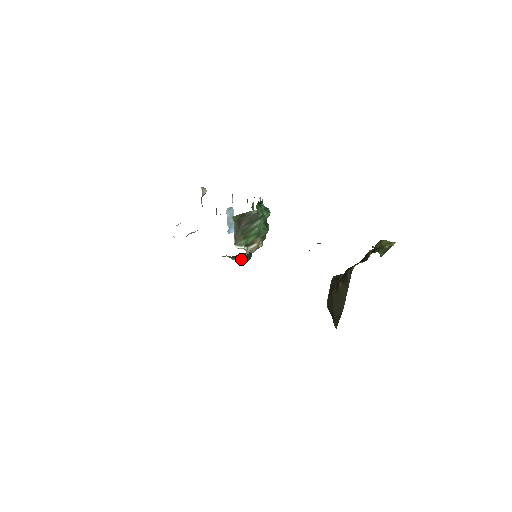
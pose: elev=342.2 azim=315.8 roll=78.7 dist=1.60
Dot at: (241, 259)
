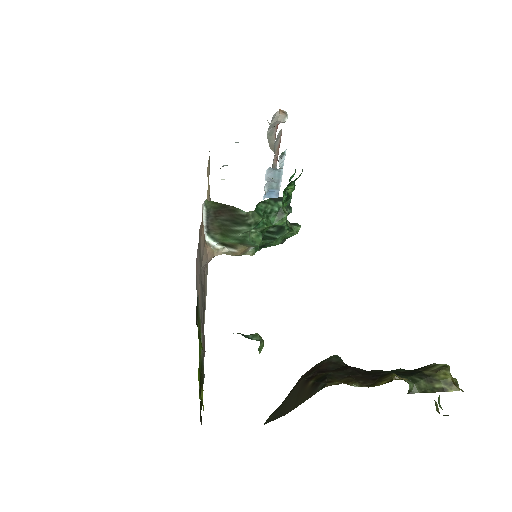
Dot at: occluded
